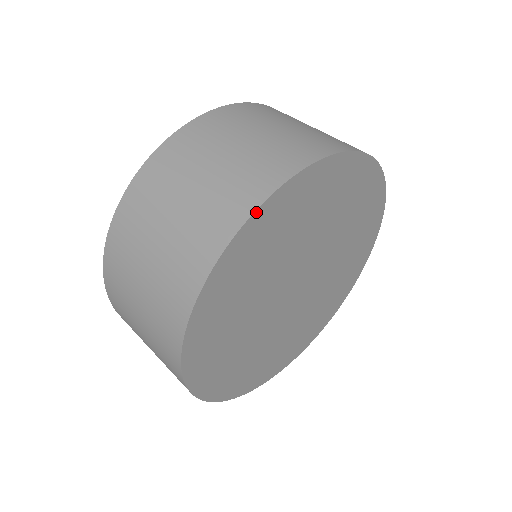
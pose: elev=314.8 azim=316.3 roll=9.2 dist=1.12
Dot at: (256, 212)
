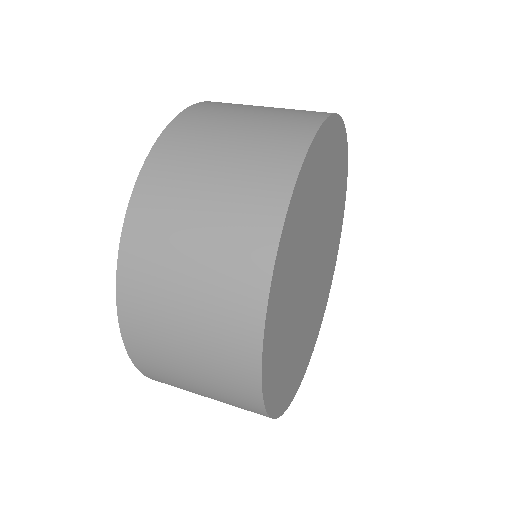
Dot at: (315, 138)
